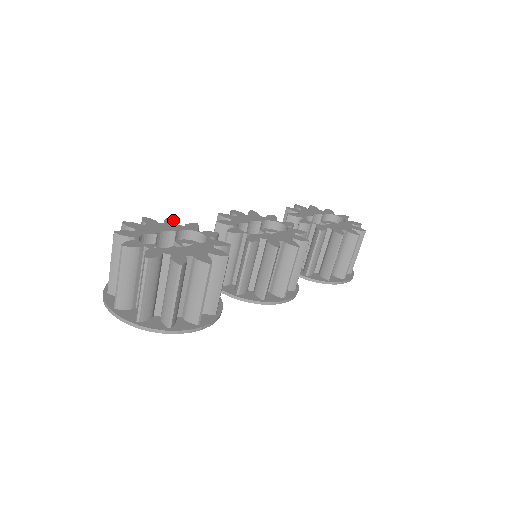
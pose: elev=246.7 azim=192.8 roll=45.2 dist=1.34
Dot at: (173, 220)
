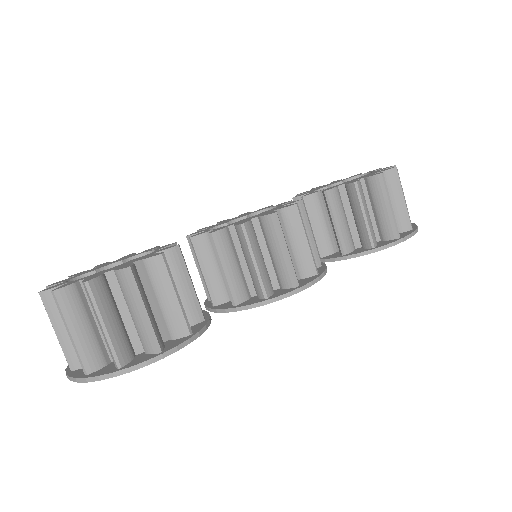
Dot at: (132, 254)
